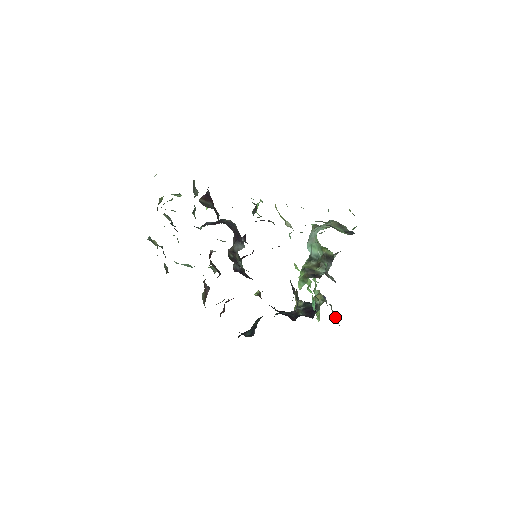
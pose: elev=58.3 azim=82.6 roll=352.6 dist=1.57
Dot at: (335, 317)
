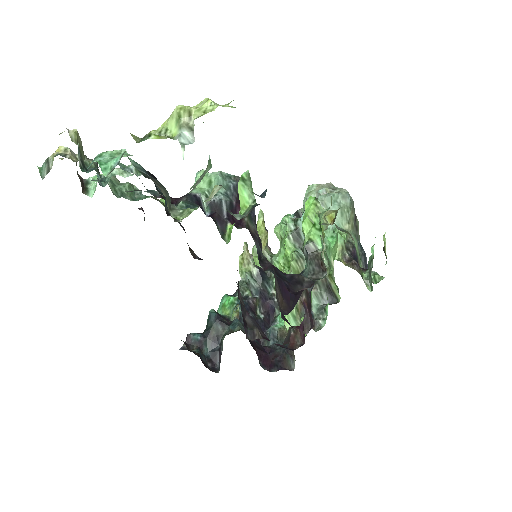
Dot at: occluded
